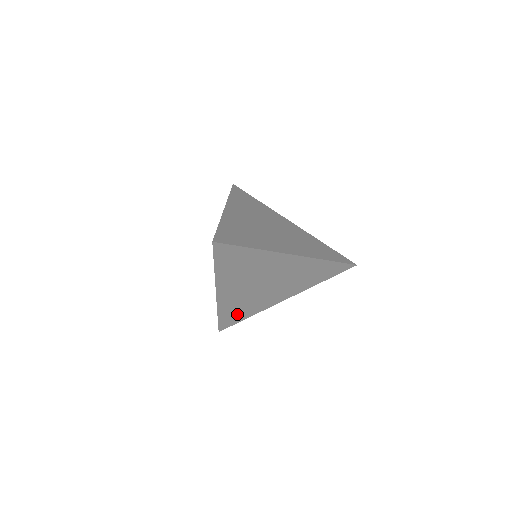
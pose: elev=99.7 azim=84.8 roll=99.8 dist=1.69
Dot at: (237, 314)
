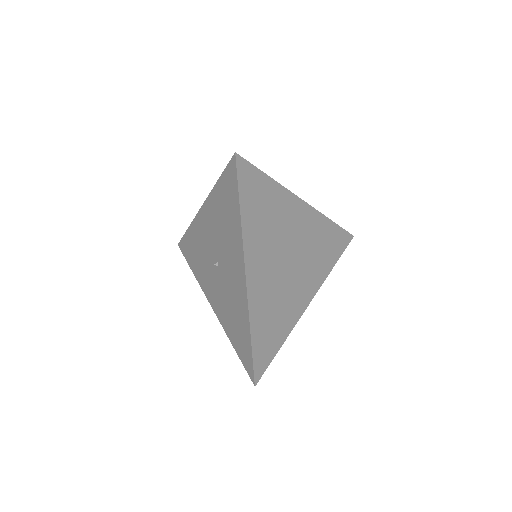
Dot at: (270, 335)
